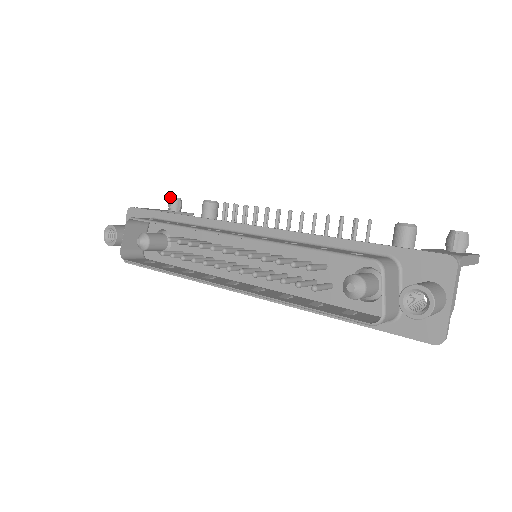
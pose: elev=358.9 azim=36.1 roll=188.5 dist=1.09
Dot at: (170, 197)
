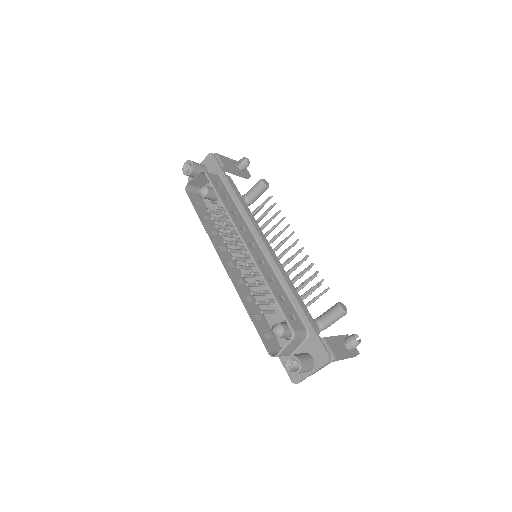
Dot at: (243, 158)
